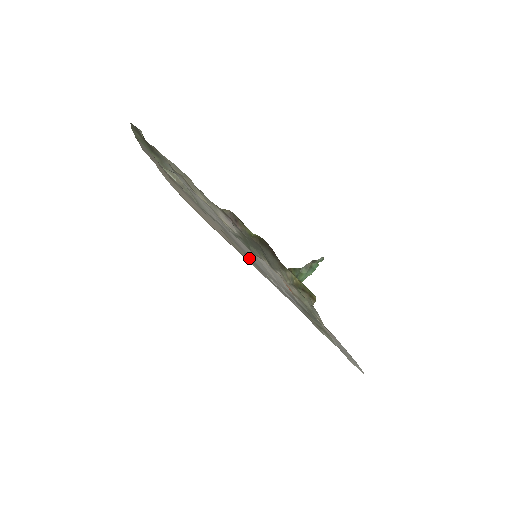
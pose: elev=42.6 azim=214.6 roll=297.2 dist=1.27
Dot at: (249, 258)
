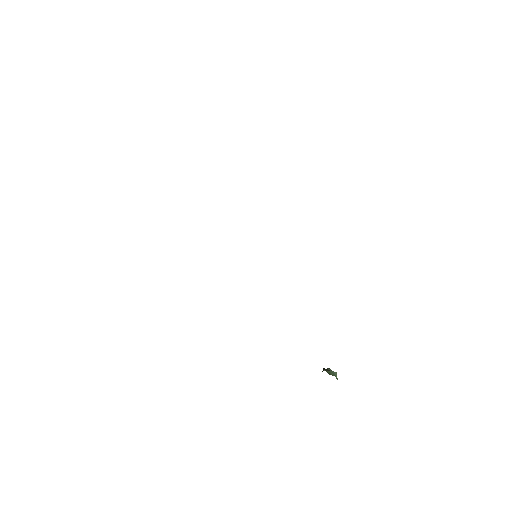
Dot at: occluded
